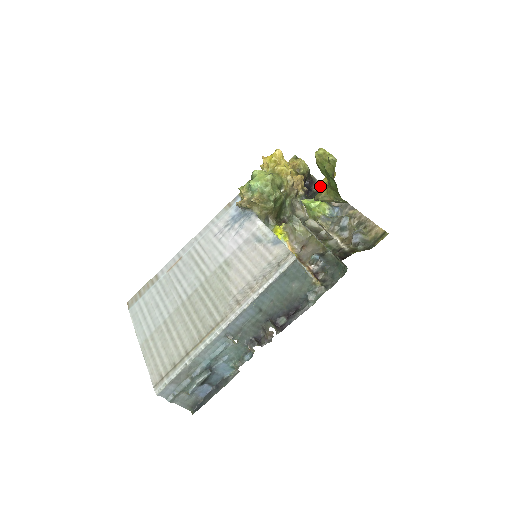
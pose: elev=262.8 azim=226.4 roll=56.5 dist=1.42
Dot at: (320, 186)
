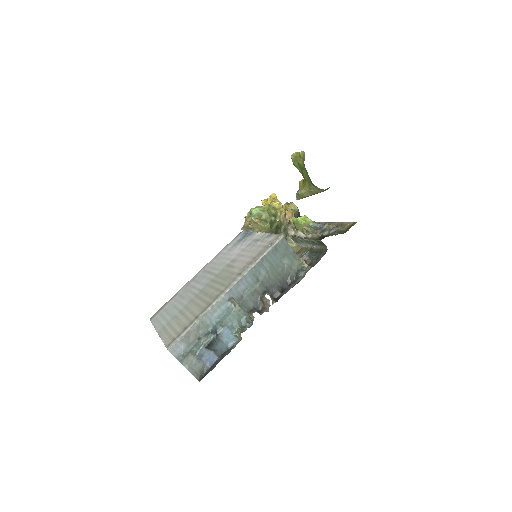
Dot at: (299, 186)
